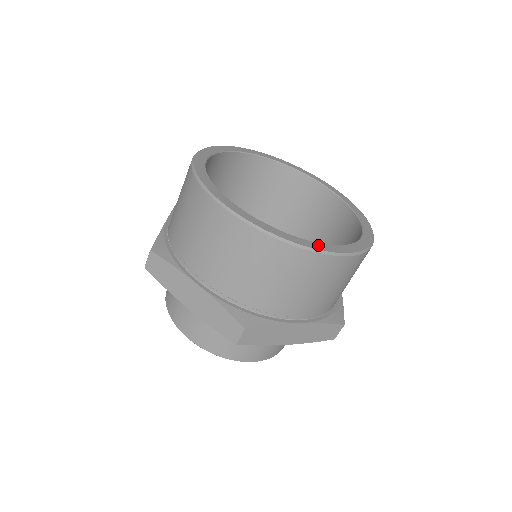
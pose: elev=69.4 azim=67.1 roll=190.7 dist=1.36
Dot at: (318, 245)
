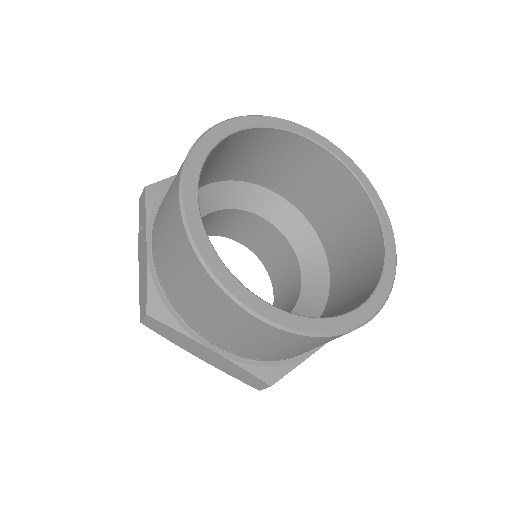
Dot at: (352, 318)
